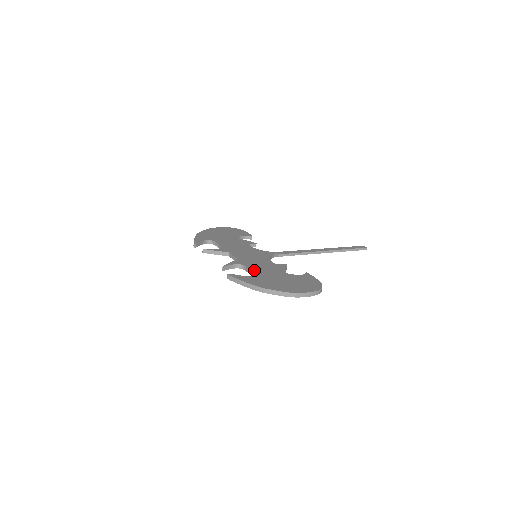
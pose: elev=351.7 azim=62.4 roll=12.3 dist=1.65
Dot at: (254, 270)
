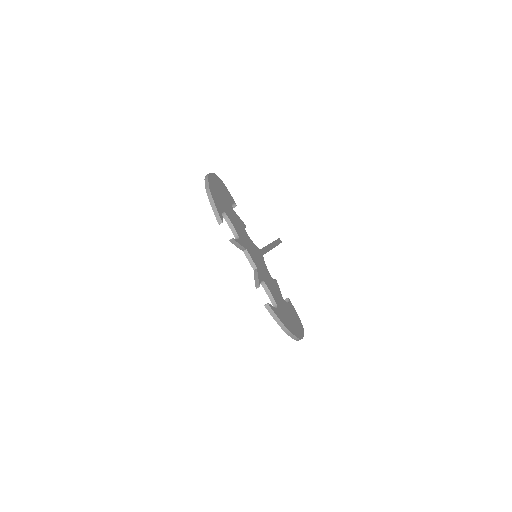
Dot at: (273, 295)
